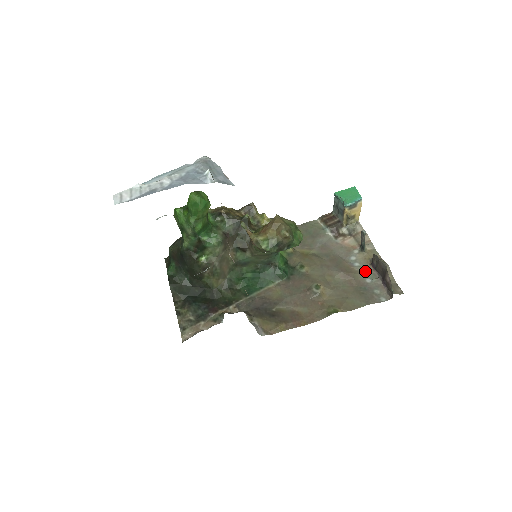
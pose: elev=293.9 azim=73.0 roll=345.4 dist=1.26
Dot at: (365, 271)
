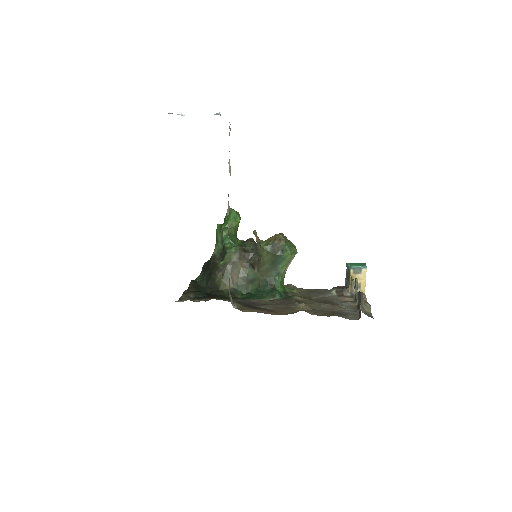
Dot at: (349, 309)
